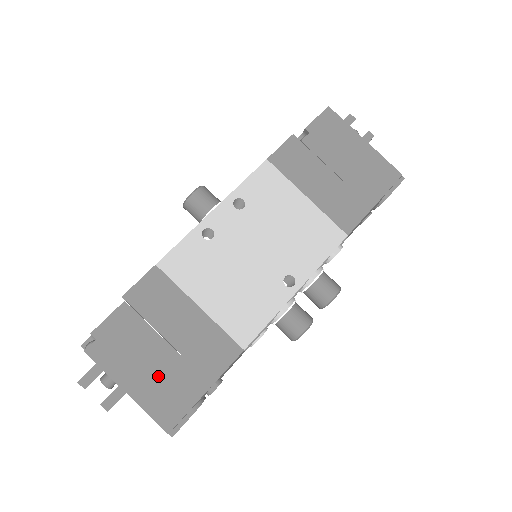
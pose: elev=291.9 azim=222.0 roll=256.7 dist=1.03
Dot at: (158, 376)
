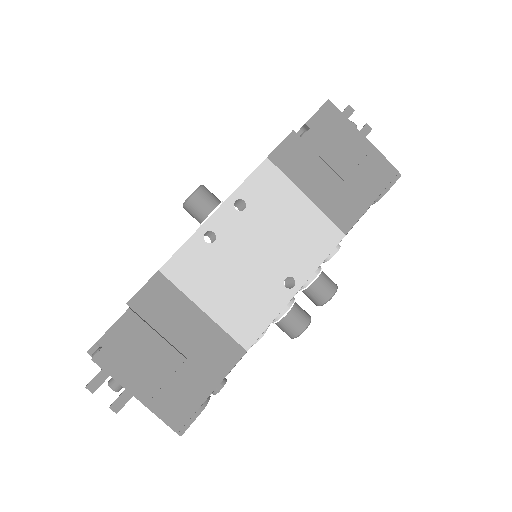
Dot at: (165, 380)
